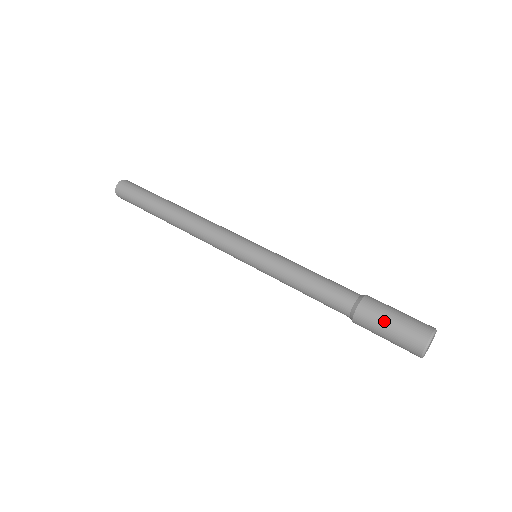
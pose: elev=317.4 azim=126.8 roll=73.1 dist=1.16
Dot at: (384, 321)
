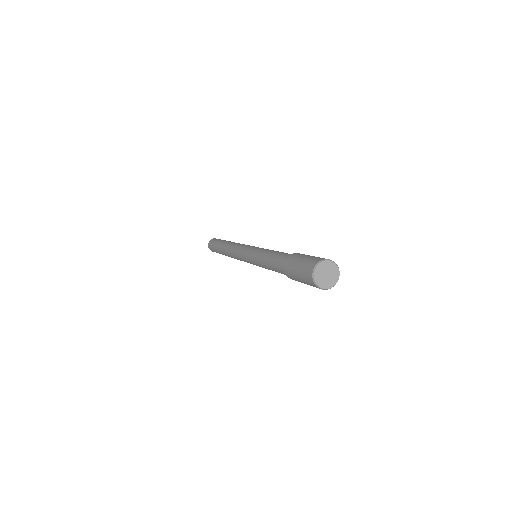
Dot at: (296, 262)
